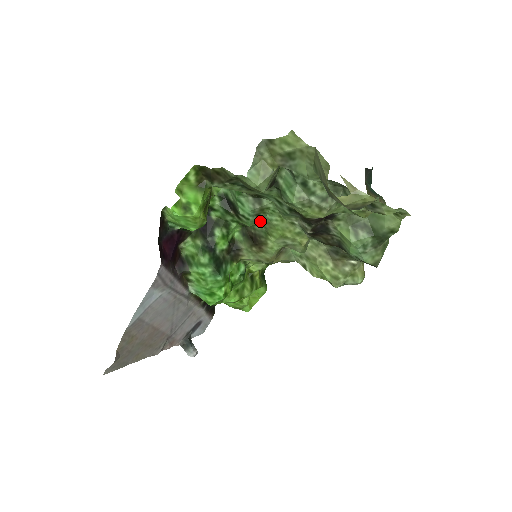
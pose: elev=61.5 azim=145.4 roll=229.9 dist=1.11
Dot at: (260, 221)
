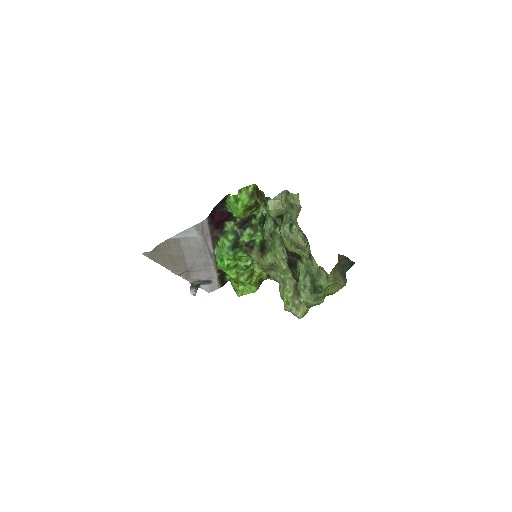
Dot at: (271, 239)
